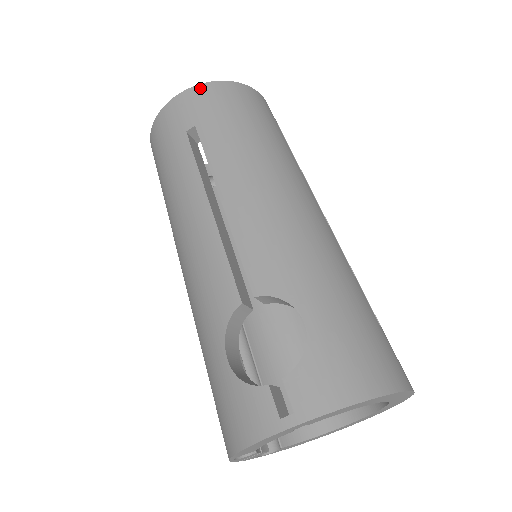
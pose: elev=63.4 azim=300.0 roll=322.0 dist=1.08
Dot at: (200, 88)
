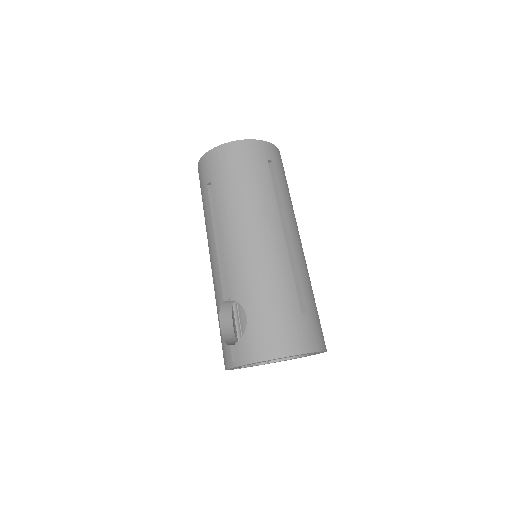
Dot at: (214, 151)
